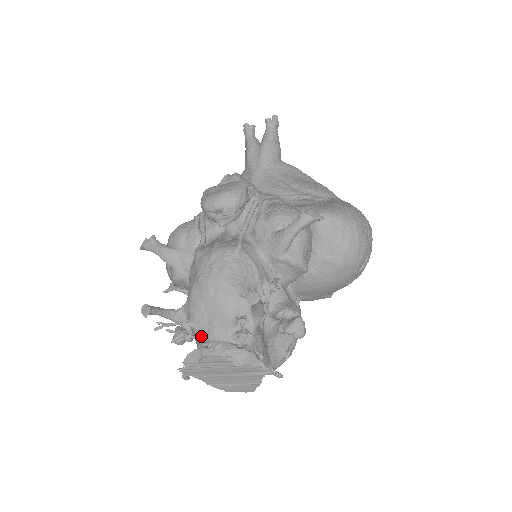
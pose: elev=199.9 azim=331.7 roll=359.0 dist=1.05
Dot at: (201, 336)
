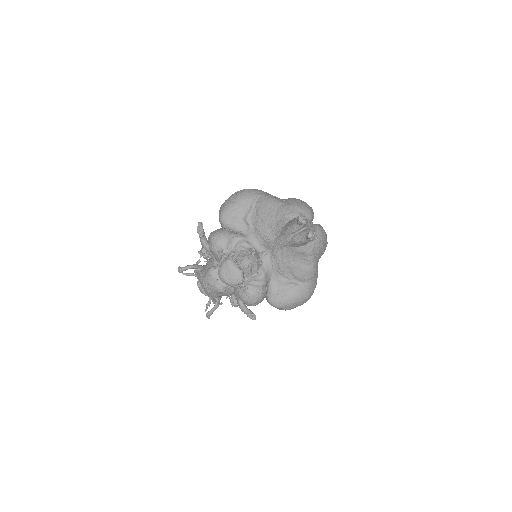
Dot at: occluded
